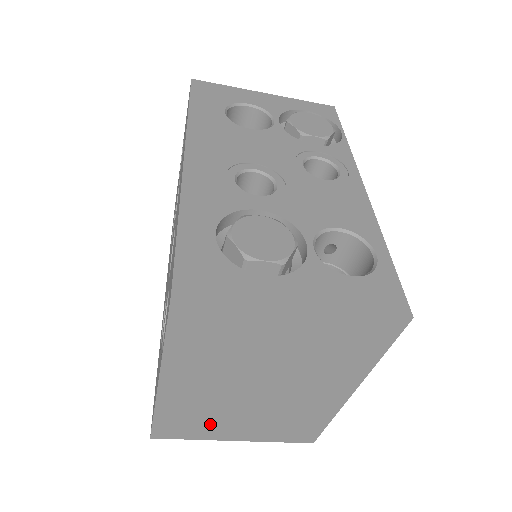
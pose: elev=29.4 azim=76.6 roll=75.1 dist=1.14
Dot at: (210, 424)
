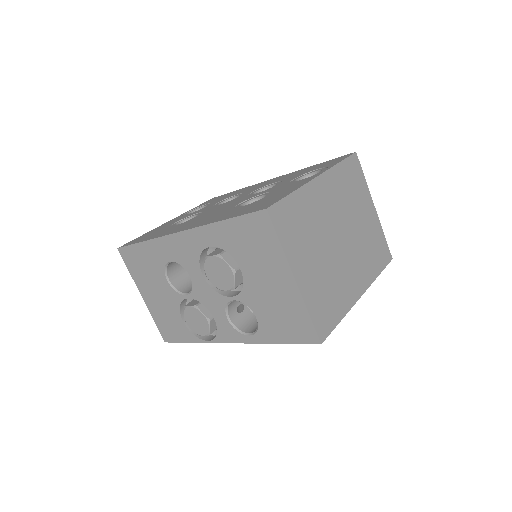
Dot at: (302, 240)
